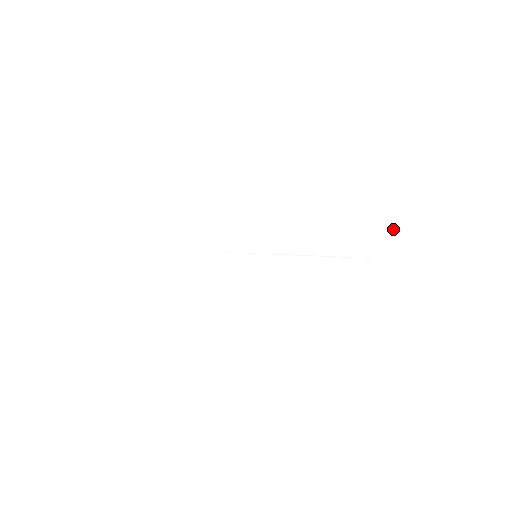
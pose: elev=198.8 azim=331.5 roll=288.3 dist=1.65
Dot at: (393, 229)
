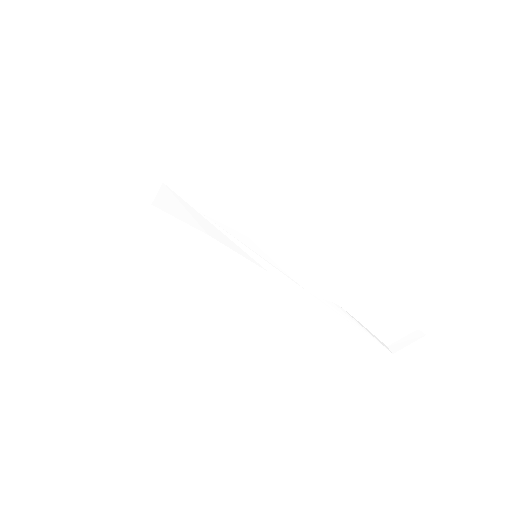
Dot at: (408, 336)
